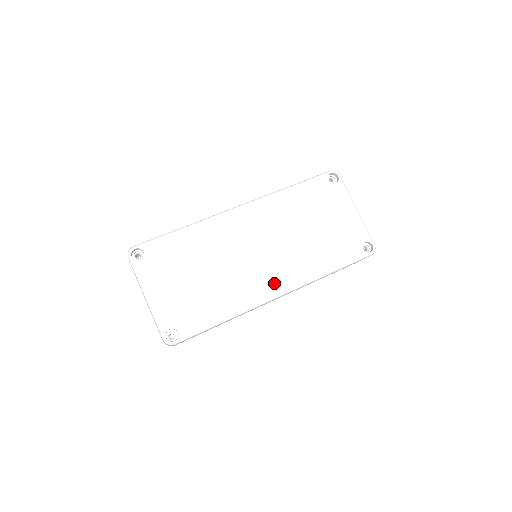
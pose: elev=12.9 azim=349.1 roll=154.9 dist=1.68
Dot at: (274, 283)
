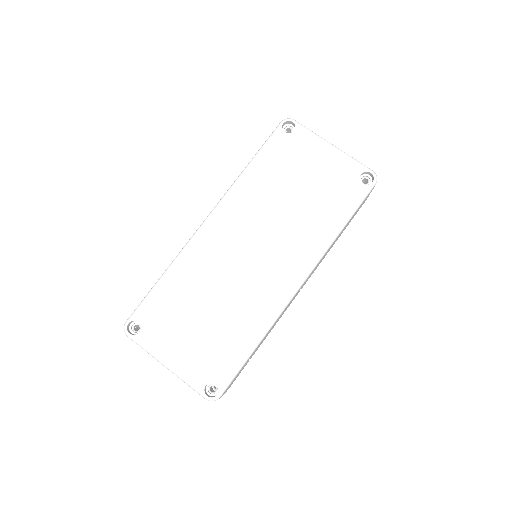
Dot at: (286, 277)
